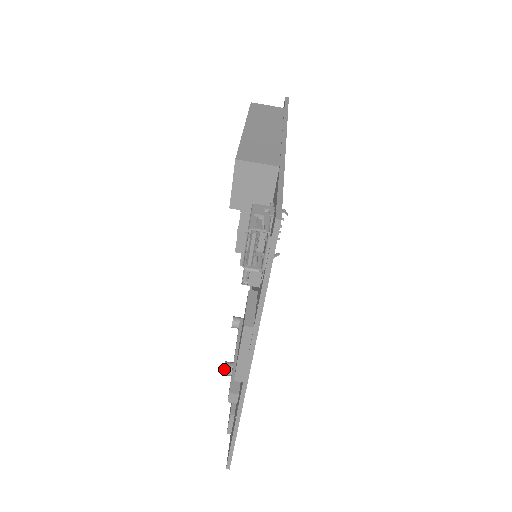
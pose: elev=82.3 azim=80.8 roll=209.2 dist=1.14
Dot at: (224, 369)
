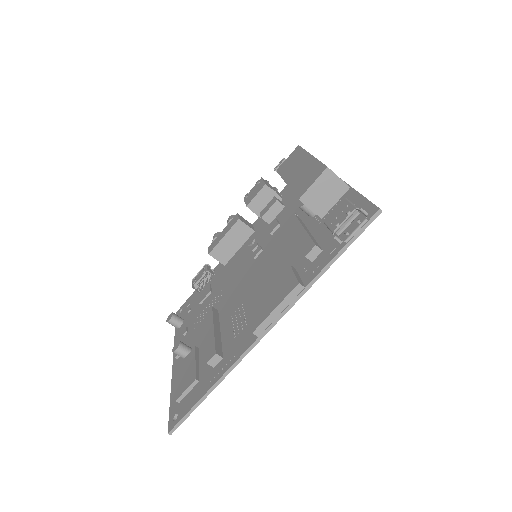
Dot at: (178, 346)
